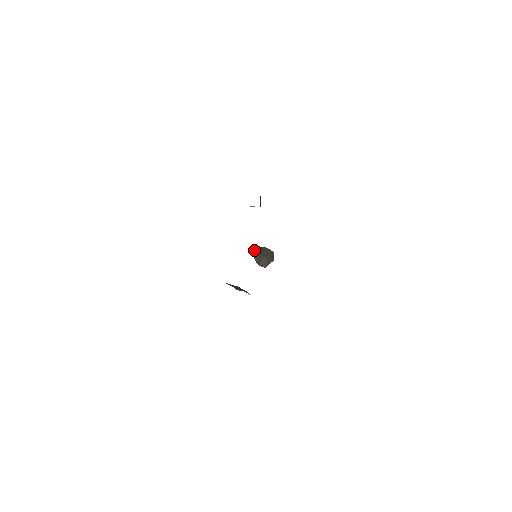
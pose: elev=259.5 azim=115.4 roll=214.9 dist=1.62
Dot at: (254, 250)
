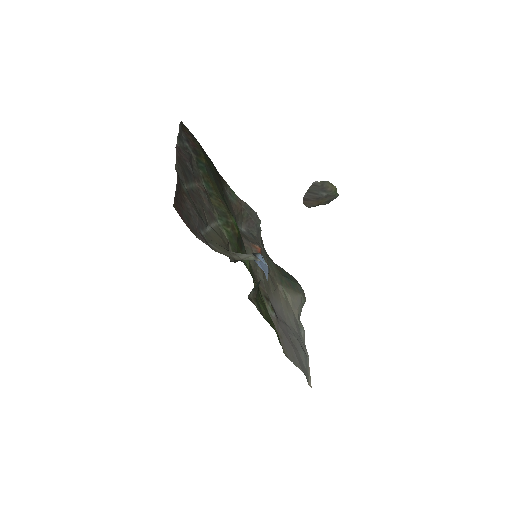
Dot at: (316, 184)
